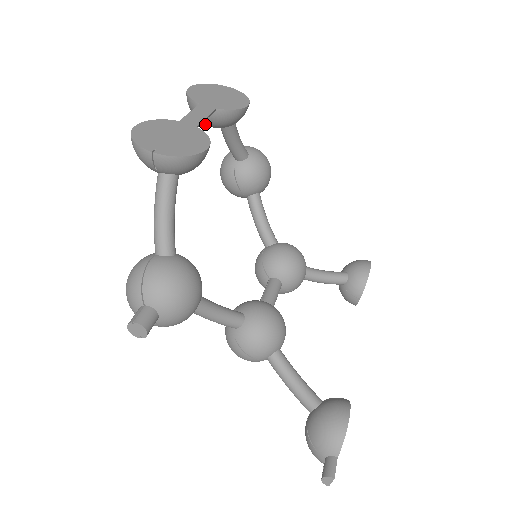
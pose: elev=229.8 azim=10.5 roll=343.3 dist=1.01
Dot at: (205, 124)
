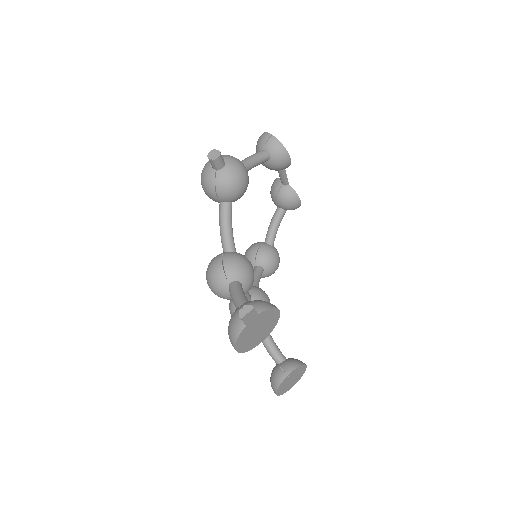
Dot at: (275, 194)
